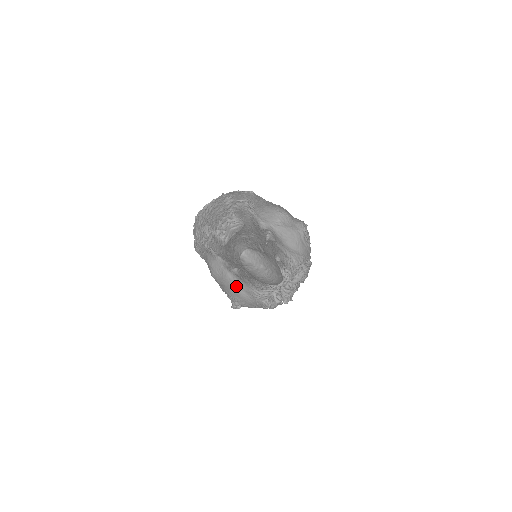
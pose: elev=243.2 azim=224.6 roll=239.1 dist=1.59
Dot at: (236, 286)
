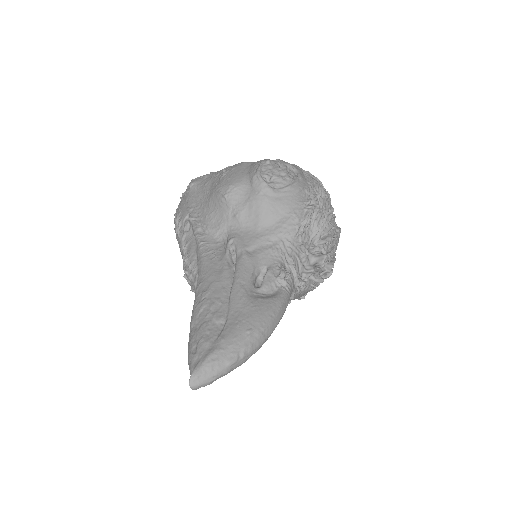
Dot at: occluded
